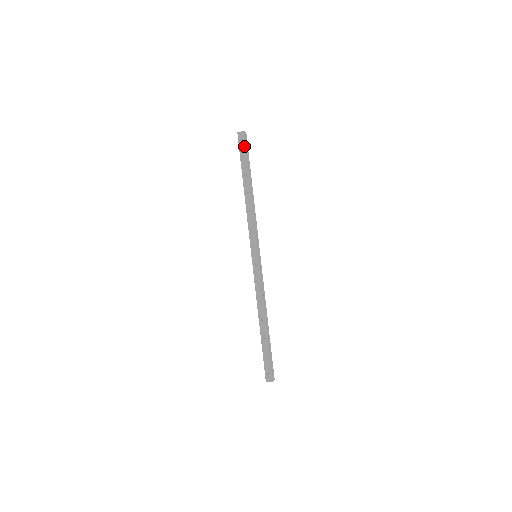
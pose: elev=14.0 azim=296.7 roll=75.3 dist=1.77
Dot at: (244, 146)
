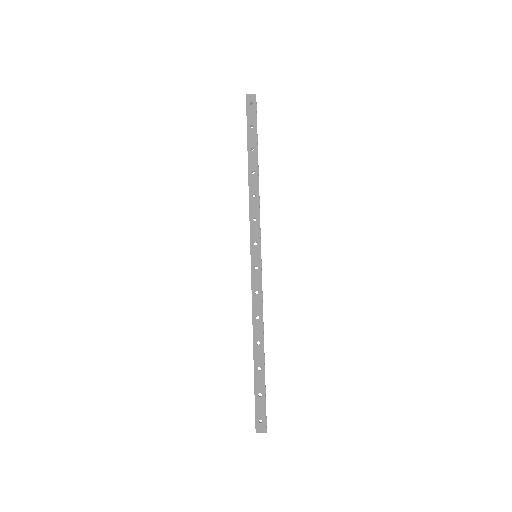
Dot at: (254, 113)
